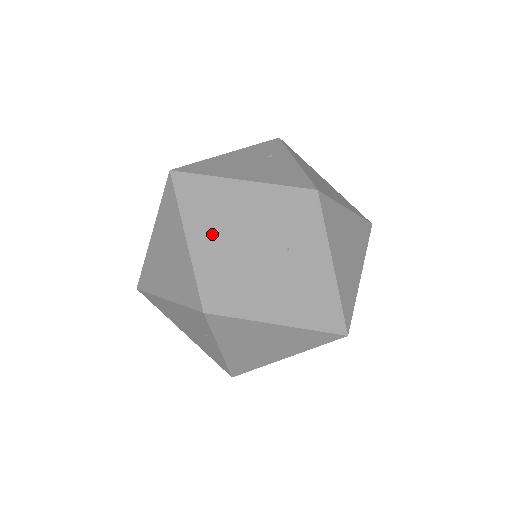
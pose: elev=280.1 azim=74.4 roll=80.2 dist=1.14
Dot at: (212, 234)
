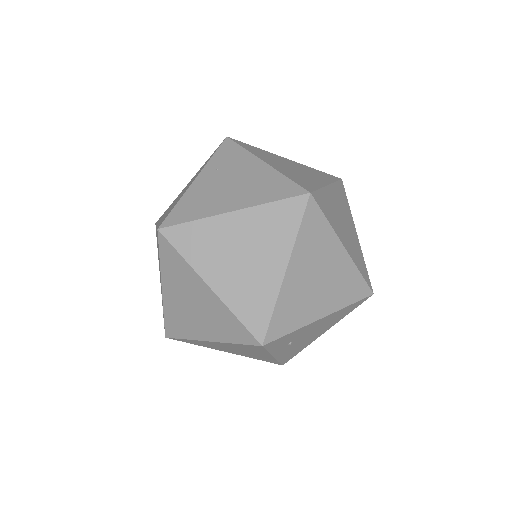
Dot at: (170, 208)
